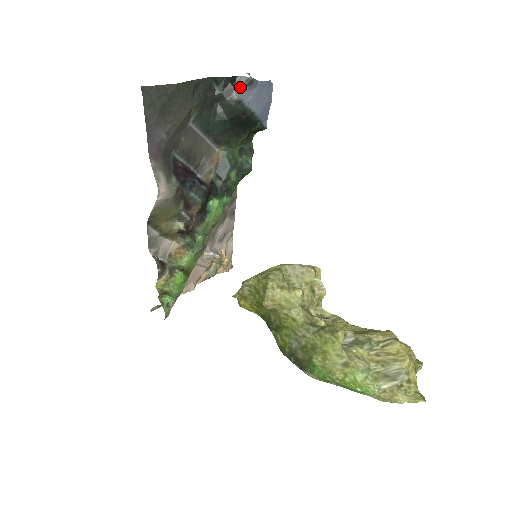
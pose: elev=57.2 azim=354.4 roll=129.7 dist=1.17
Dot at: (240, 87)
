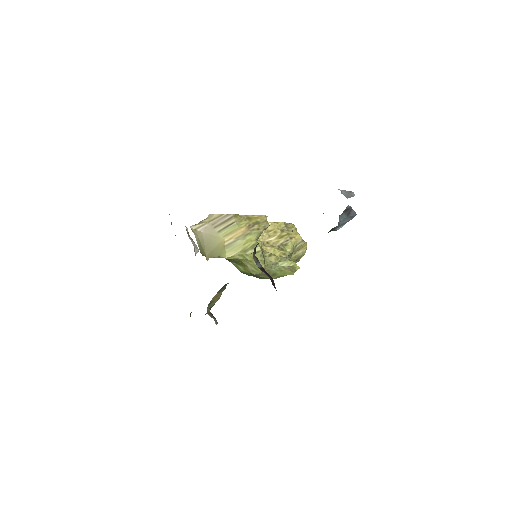
Dot at: (341, 221)
